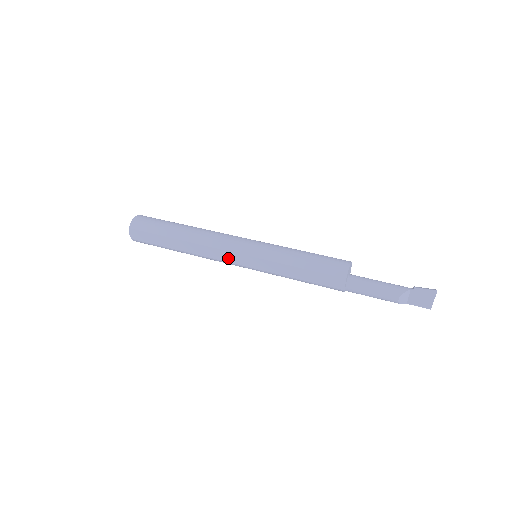
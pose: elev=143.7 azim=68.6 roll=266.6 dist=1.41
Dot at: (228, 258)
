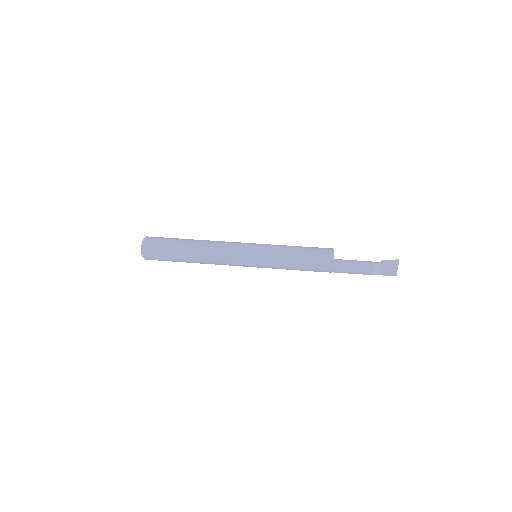
Dot at: (234, 259)
